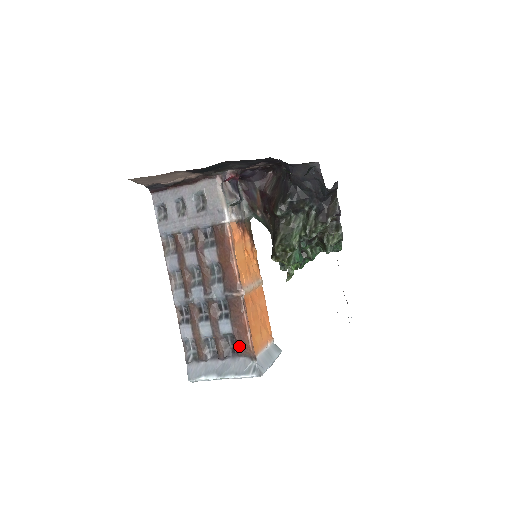
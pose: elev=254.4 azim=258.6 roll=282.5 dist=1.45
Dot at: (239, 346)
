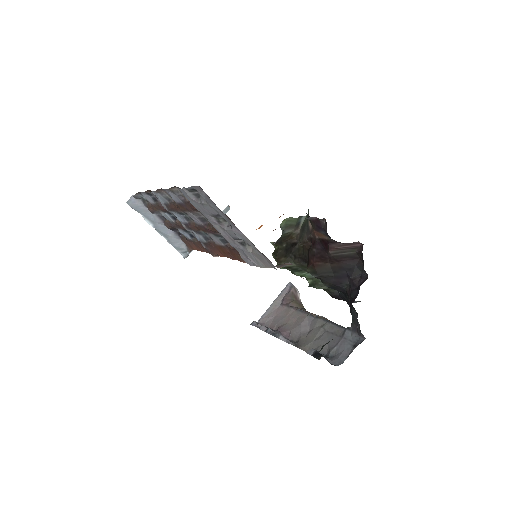
Dot at: (185, 241)
